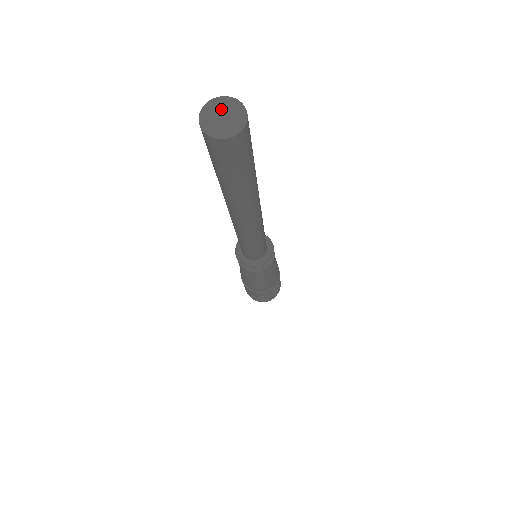
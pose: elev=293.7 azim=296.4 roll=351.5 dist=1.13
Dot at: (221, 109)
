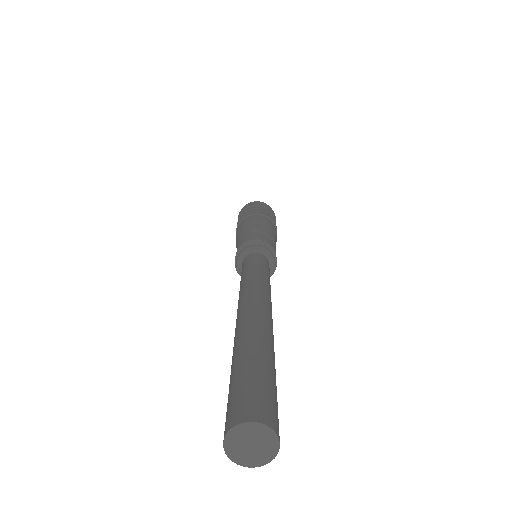
Dot at: (249, 436)
